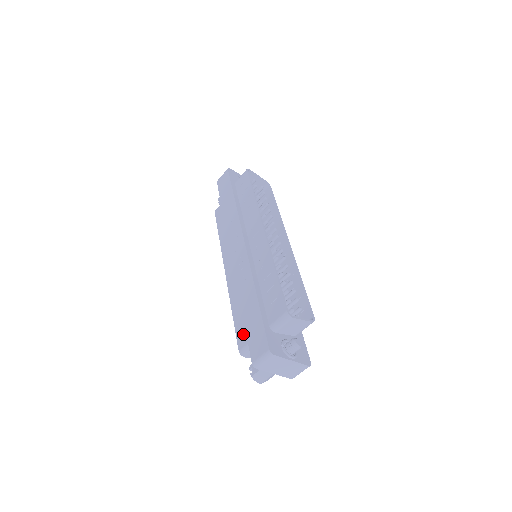
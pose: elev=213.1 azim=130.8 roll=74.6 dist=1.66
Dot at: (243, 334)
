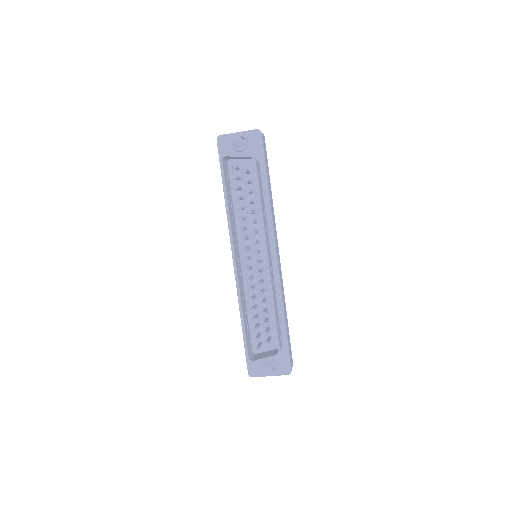
Dot at: occluded
